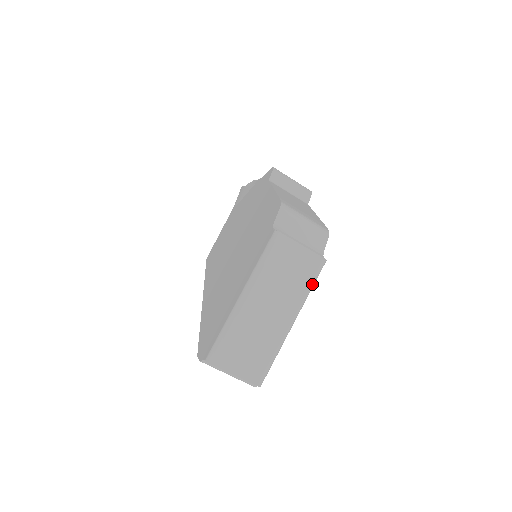
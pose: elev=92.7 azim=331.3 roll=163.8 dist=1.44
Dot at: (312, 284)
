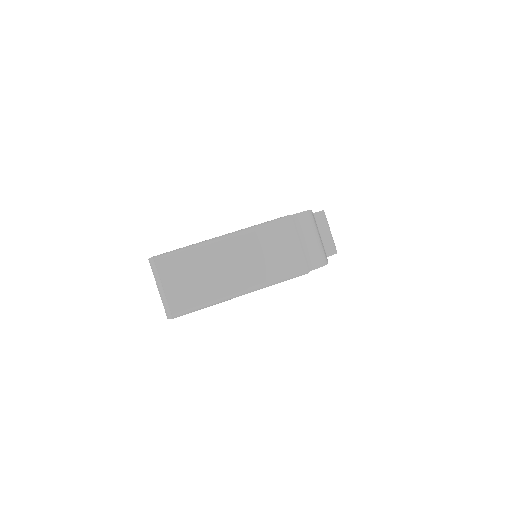
Dot at: (282, 278)
